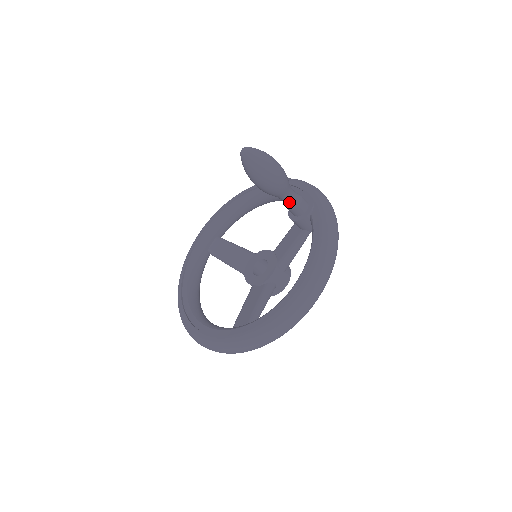
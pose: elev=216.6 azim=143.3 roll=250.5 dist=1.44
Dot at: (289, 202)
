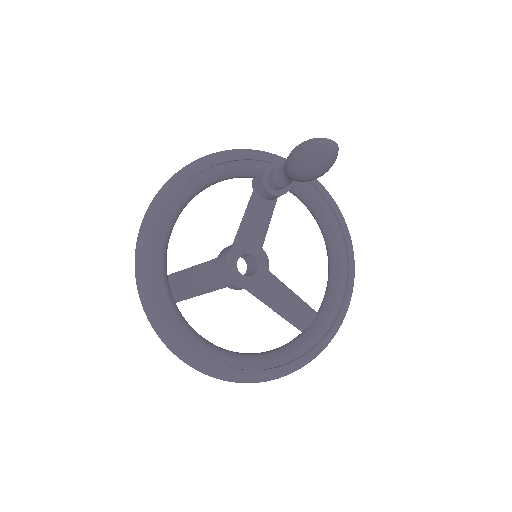
Dot at: occluded
